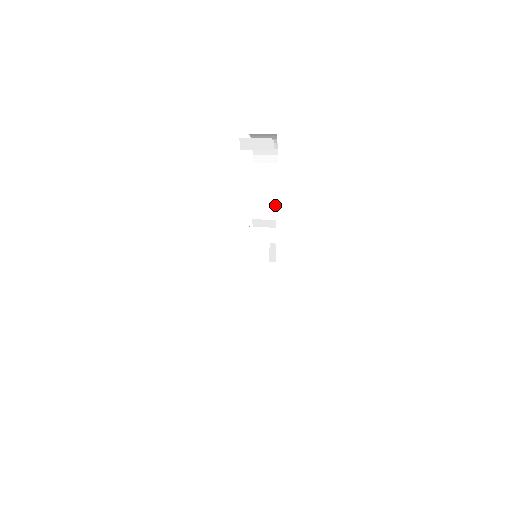
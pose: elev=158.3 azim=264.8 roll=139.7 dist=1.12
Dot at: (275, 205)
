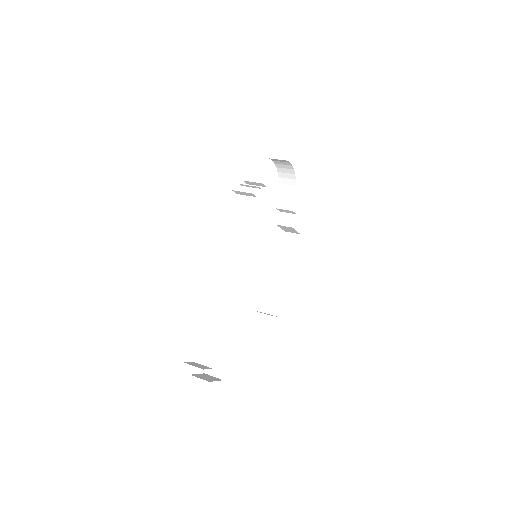
Dot at: (294, 199)
